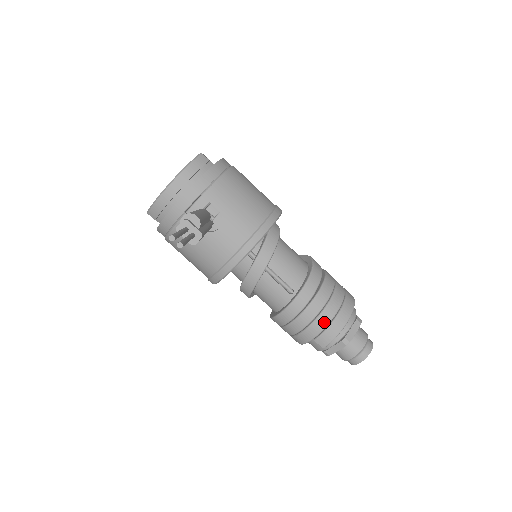
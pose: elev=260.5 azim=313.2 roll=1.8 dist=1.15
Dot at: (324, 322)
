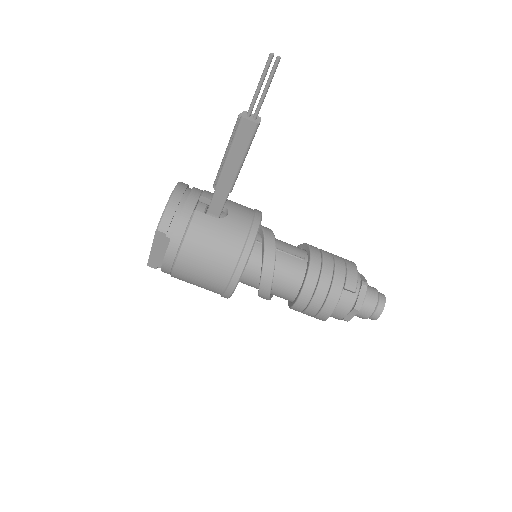
Dot at: (342, 268)
